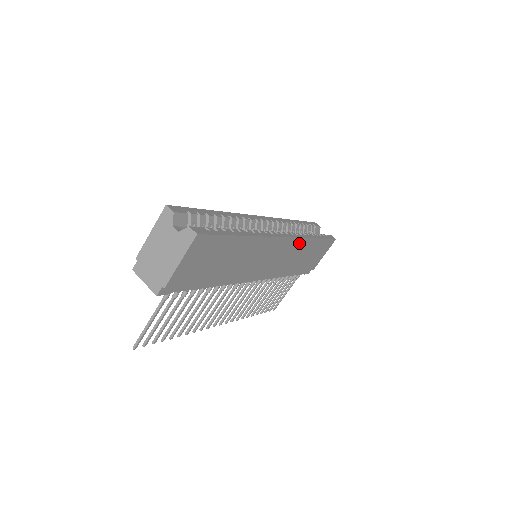
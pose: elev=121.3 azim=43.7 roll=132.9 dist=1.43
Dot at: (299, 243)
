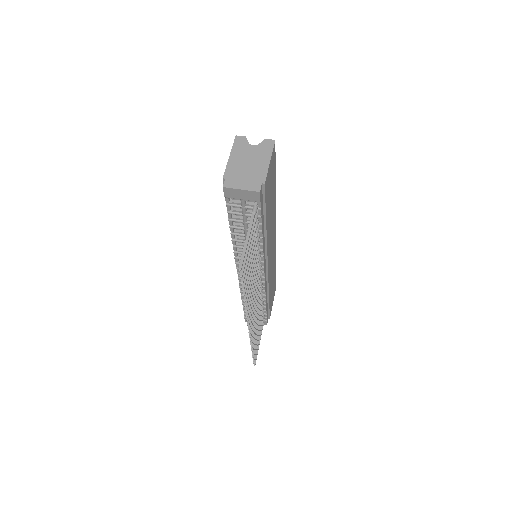
Dot at: (274, 255)
